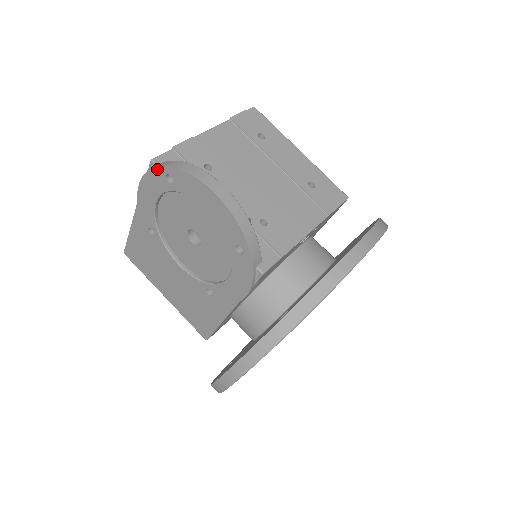
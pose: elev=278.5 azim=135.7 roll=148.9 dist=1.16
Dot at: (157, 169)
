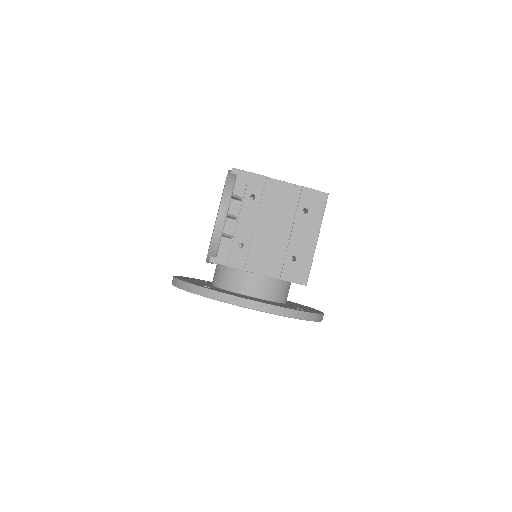
Dot at: (227, 175)
